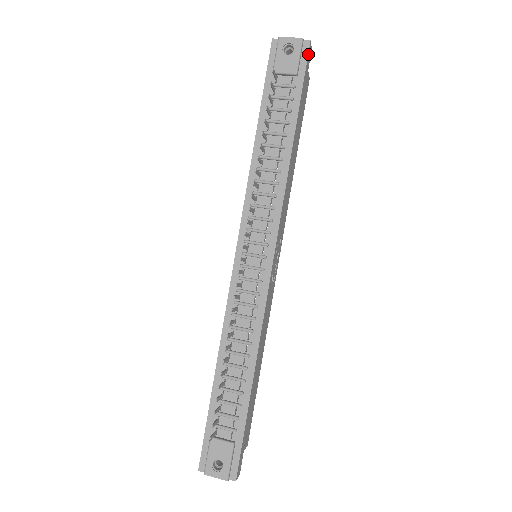
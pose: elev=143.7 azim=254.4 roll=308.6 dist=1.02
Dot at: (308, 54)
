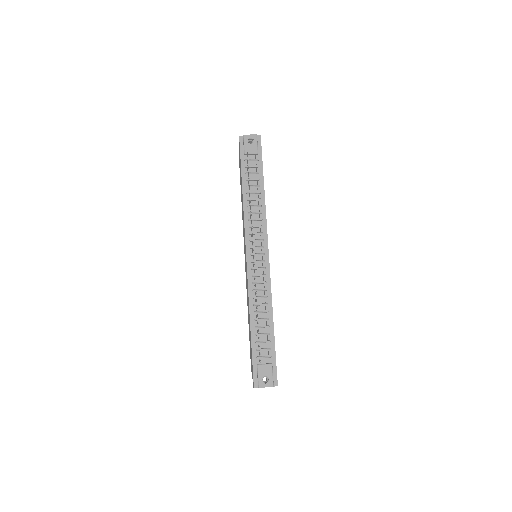
Dot at: occluded
